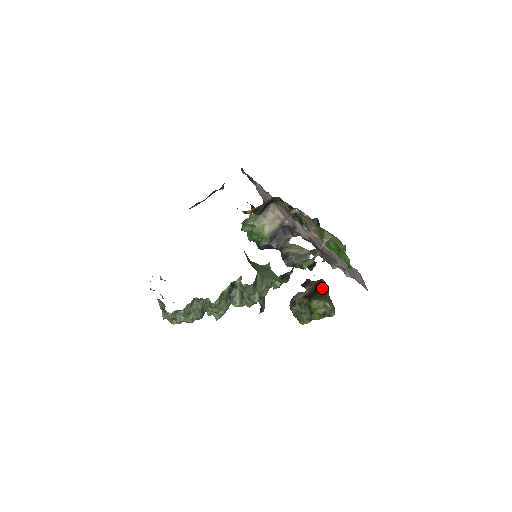
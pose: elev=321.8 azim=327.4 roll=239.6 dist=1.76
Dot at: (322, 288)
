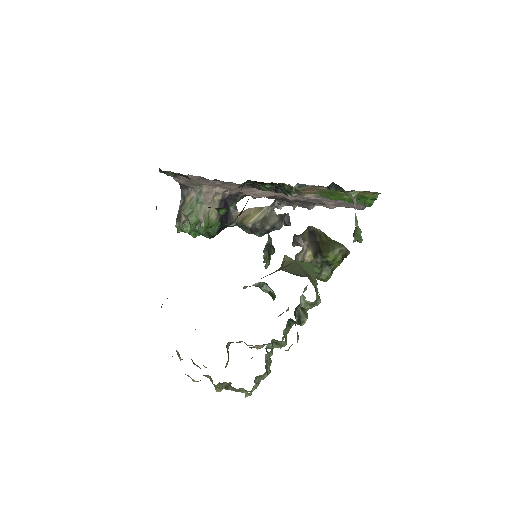
Dot at: (319, 236)
